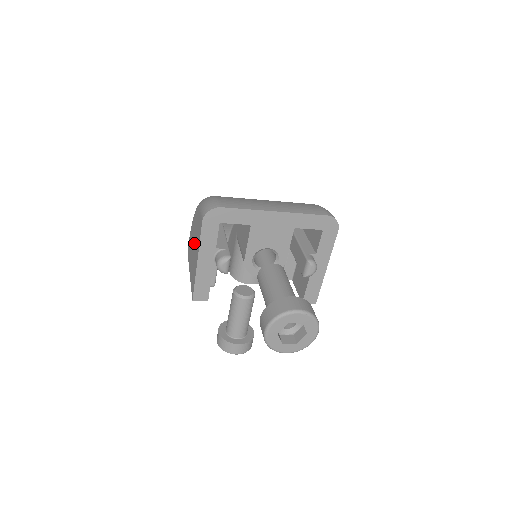
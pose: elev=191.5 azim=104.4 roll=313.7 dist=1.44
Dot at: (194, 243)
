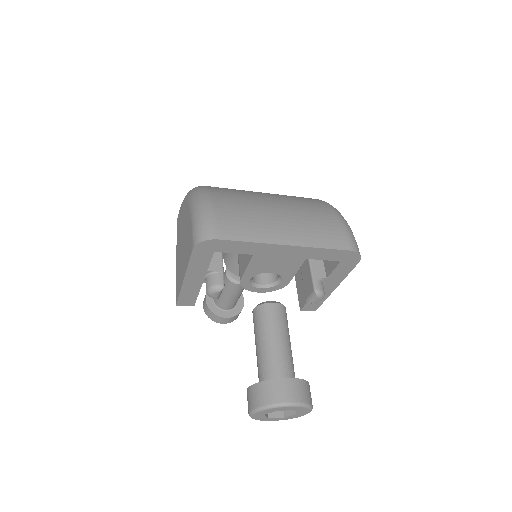
Dot at: (183, 242)
